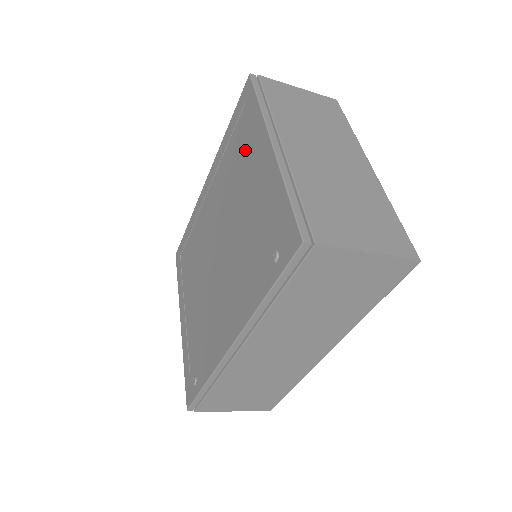
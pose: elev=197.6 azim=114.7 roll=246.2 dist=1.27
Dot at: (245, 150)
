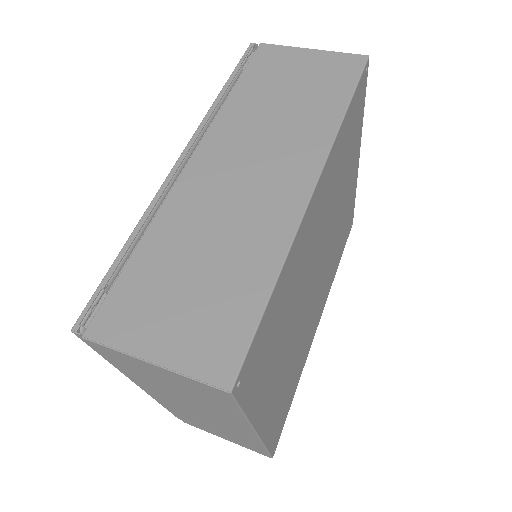
Dot at: occluded
